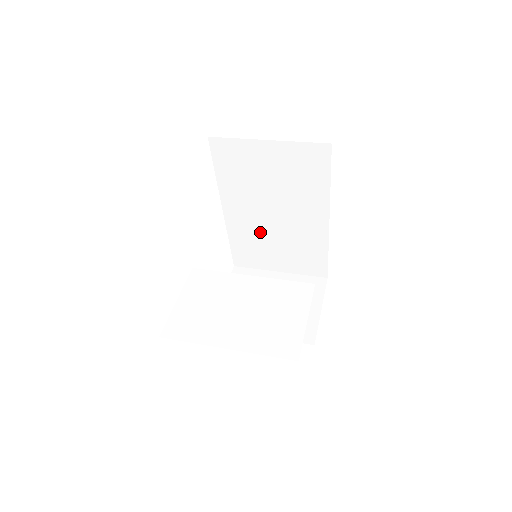
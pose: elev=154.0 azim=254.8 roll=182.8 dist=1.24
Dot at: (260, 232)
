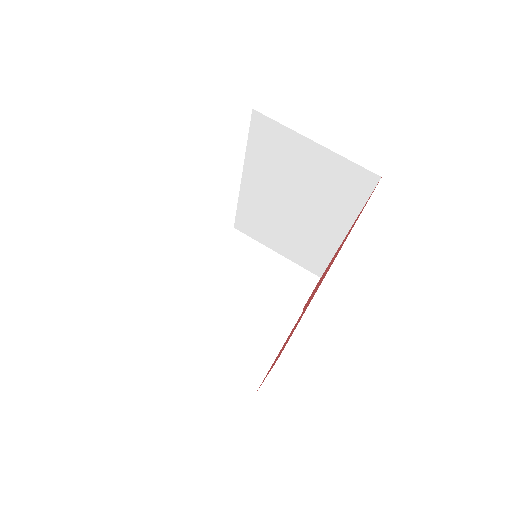
Dot at: (272, 214)
